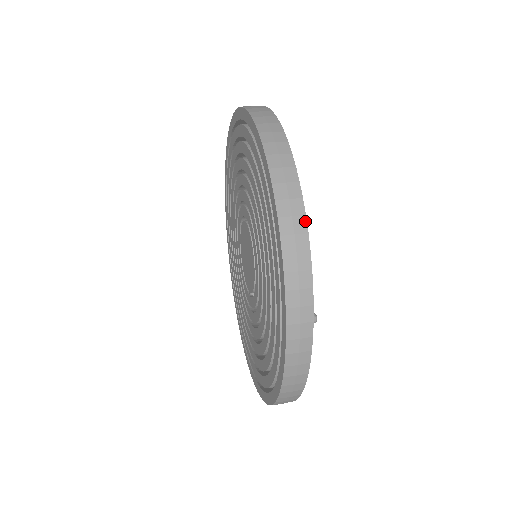
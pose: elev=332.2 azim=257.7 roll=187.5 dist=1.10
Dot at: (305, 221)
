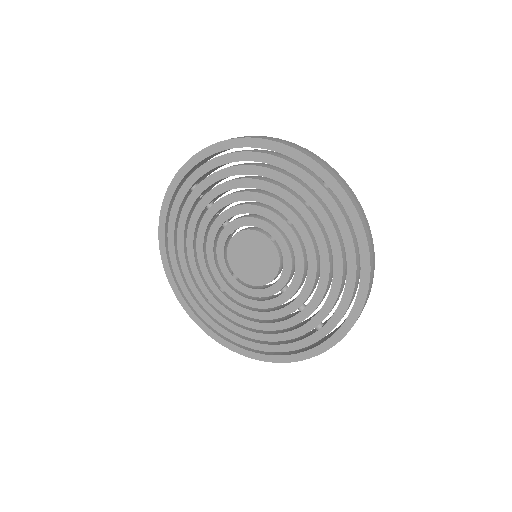
Dot at: occluded
